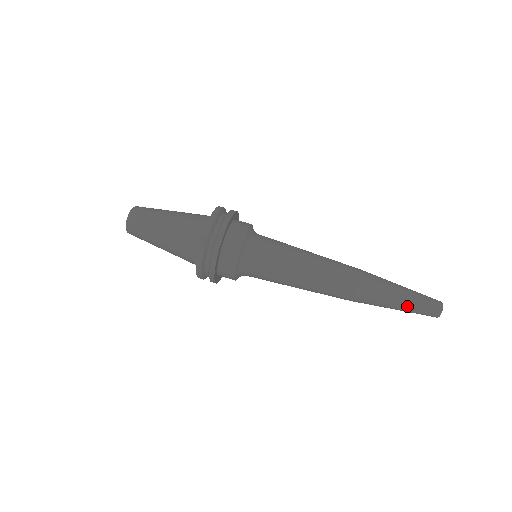
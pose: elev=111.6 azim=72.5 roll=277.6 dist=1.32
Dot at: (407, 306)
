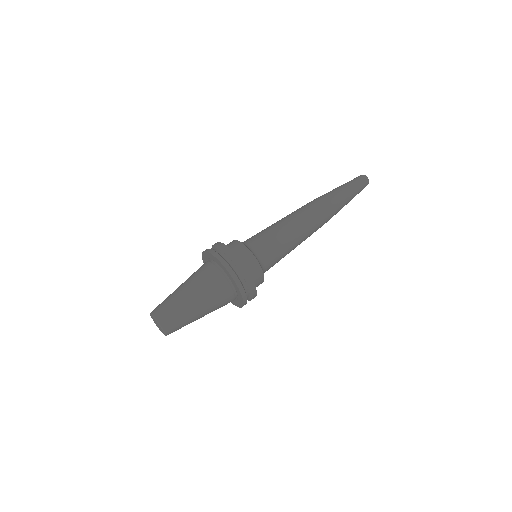
Dot at: (352, 189)
